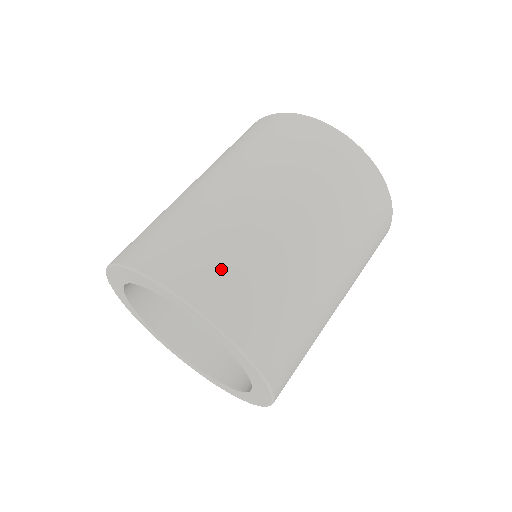
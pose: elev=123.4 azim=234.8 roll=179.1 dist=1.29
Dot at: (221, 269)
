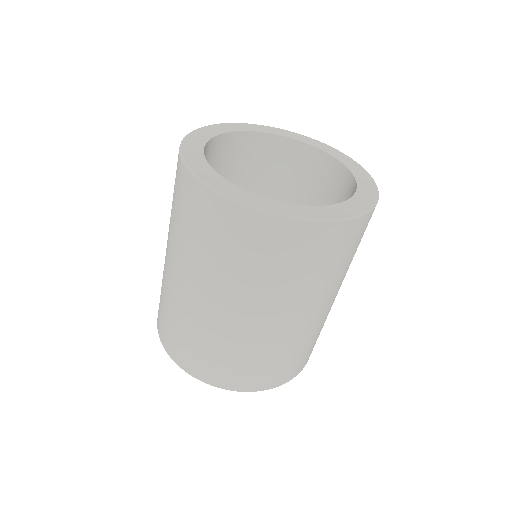
Dot at: (228, 367)
